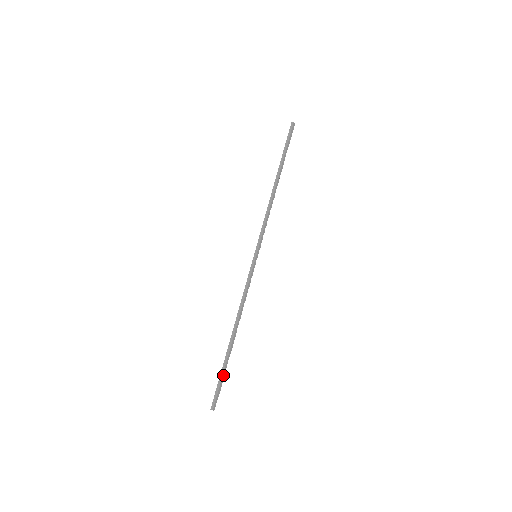
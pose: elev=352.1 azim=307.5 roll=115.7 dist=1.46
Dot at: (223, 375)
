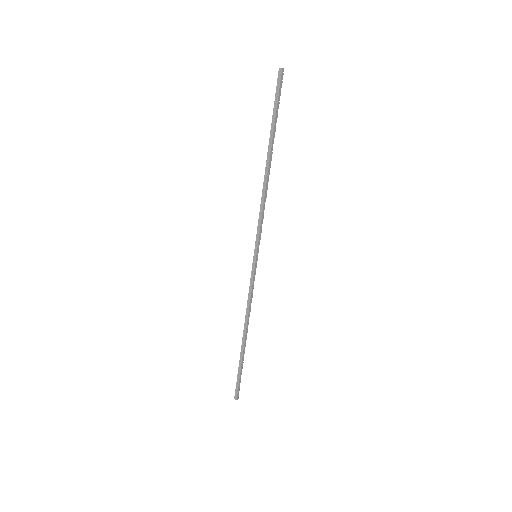
Dot at: (241, 372)
